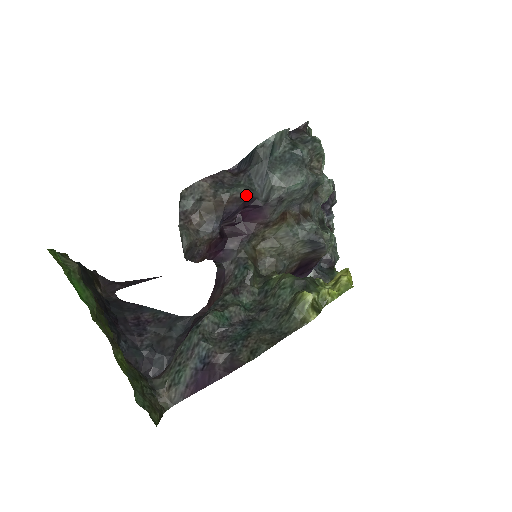
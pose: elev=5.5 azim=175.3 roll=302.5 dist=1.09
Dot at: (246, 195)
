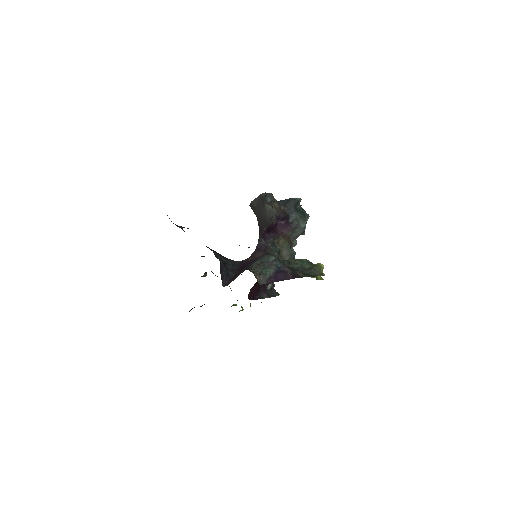
Dot at: (288, 214)
